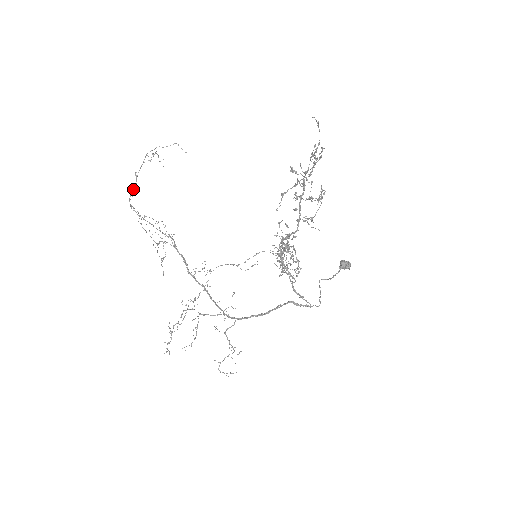
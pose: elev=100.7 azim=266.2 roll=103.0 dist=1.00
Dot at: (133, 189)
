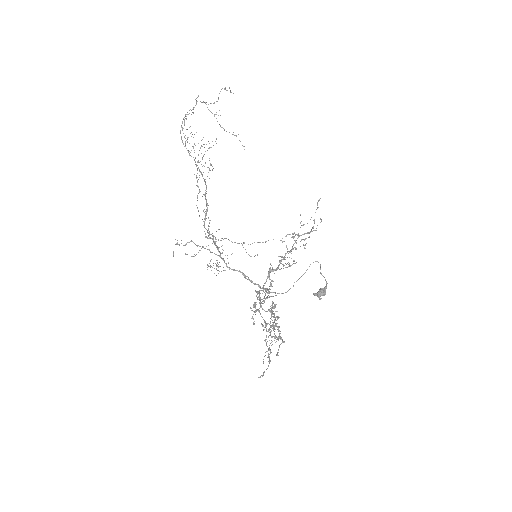
Dot at: occluded
